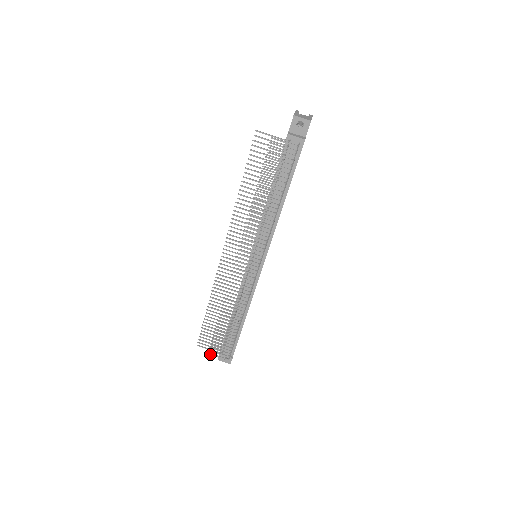
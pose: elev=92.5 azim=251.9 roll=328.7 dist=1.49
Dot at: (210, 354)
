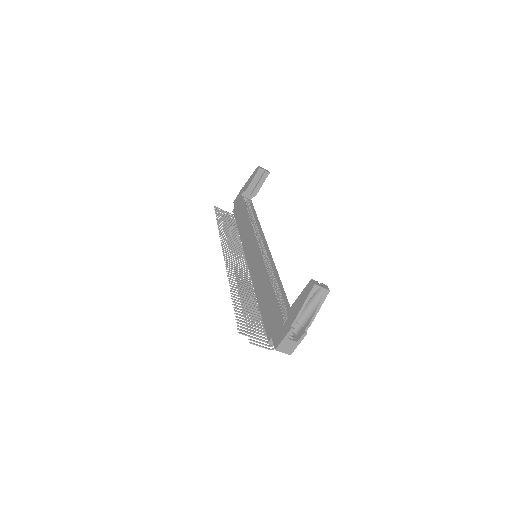
Dot at: (223, 216)
